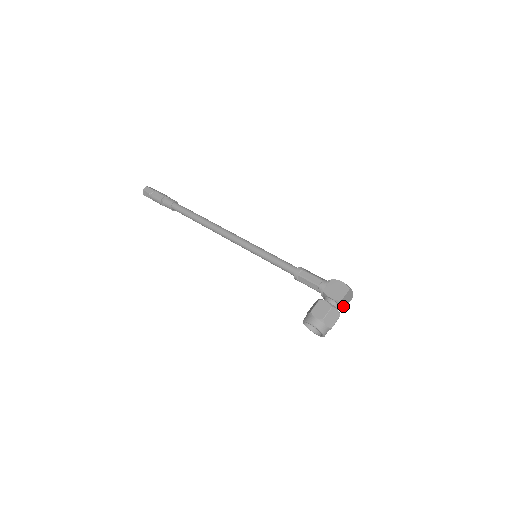
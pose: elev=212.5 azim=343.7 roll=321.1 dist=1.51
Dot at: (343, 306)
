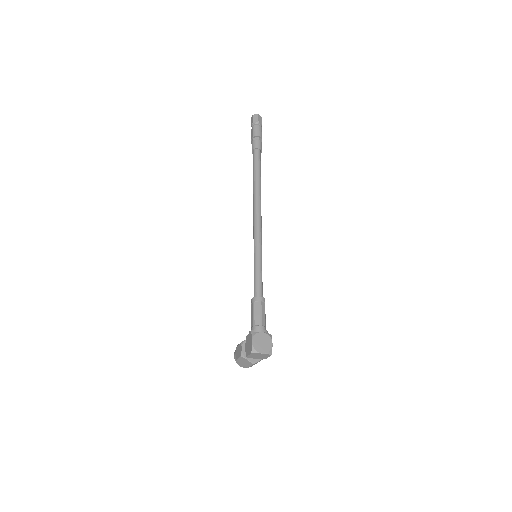
Dot at: (259, 358)
